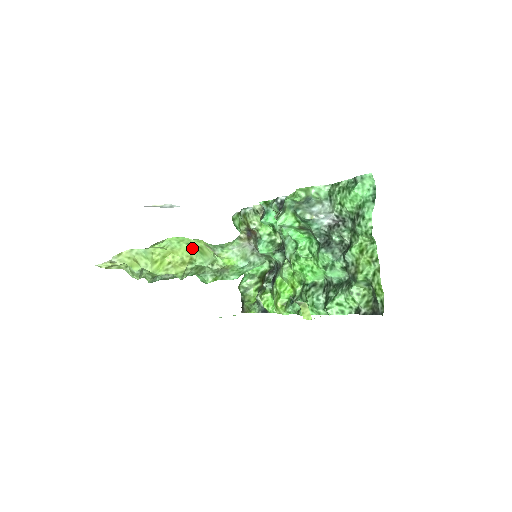
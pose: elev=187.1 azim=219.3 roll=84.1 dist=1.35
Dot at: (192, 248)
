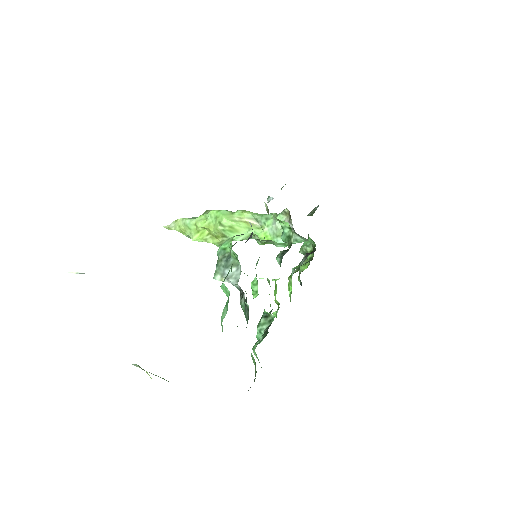
Dot at: (220, 228)
